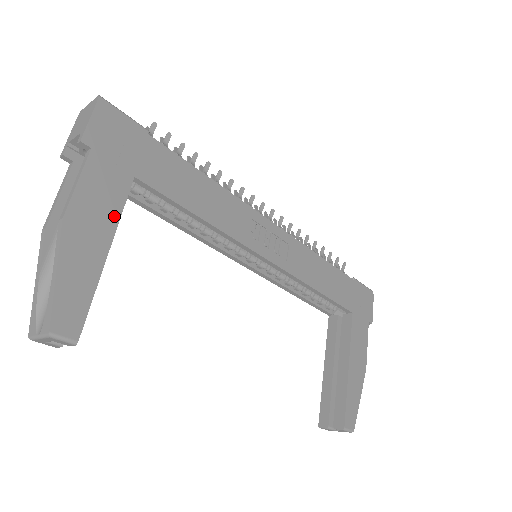
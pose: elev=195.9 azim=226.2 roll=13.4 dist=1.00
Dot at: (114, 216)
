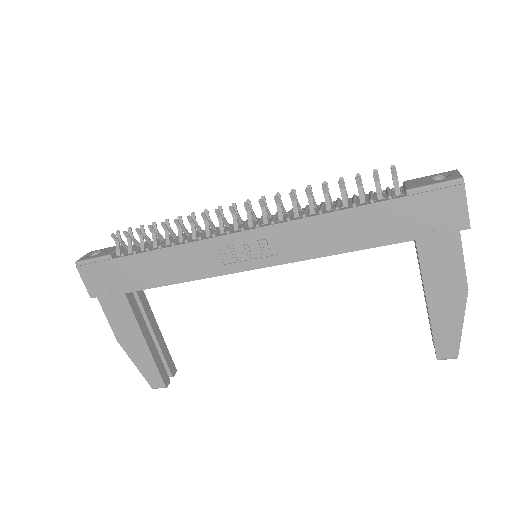
Dot at: (134, 323)
